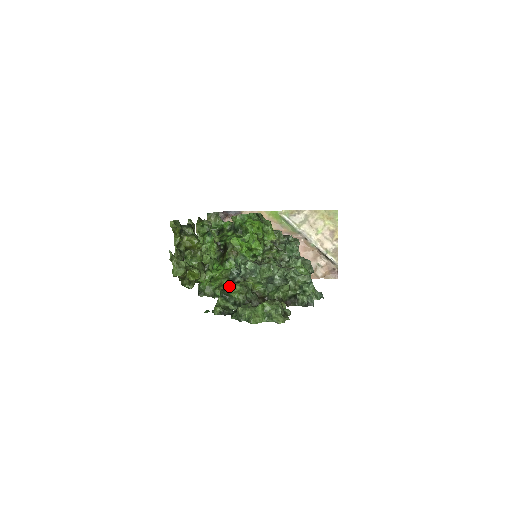
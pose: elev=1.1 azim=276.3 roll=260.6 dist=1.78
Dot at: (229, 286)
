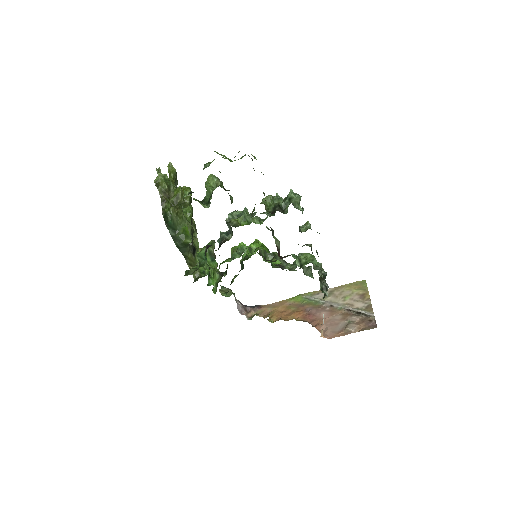
Dot at: occluded
